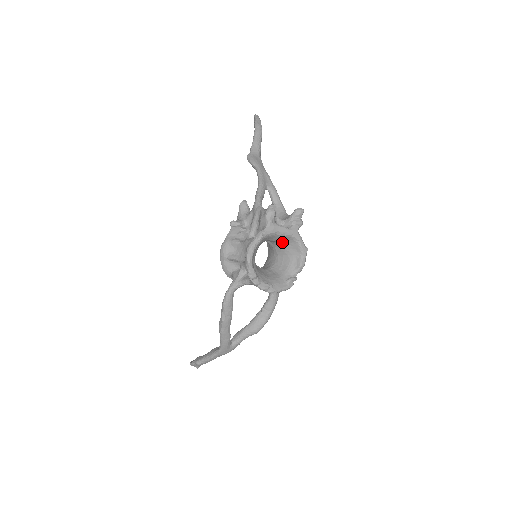
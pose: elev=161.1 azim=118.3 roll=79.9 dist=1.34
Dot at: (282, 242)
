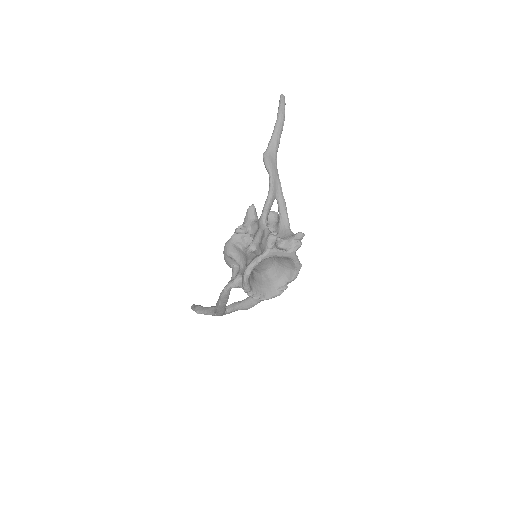
Dot at: occluded
